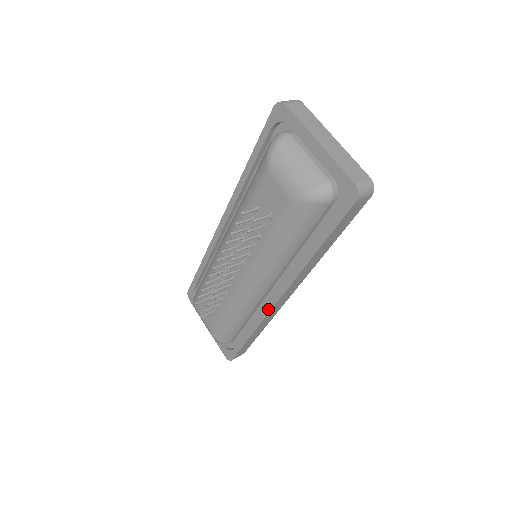
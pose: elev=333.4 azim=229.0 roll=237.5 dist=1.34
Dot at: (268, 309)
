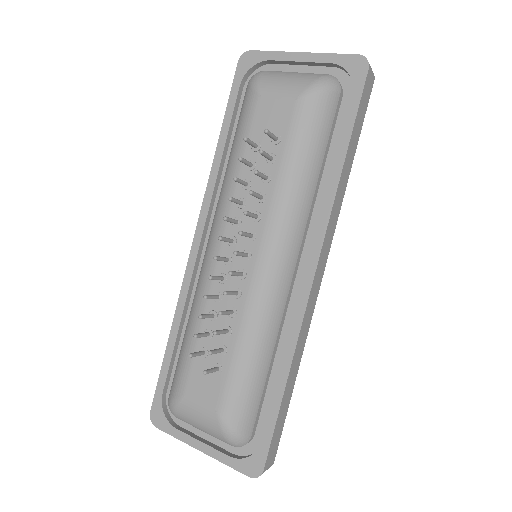
Dot at: (303, 302)
